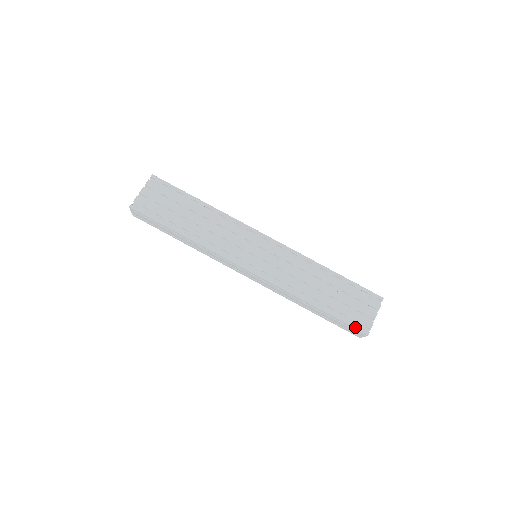
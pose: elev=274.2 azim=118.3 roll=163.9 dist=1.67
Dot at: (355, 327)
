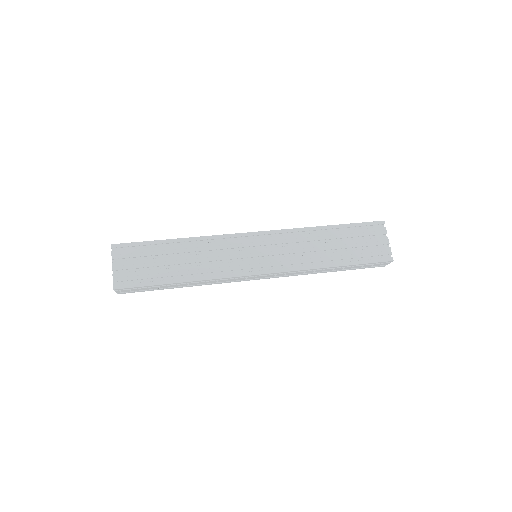
Dot at: (379, 261)
